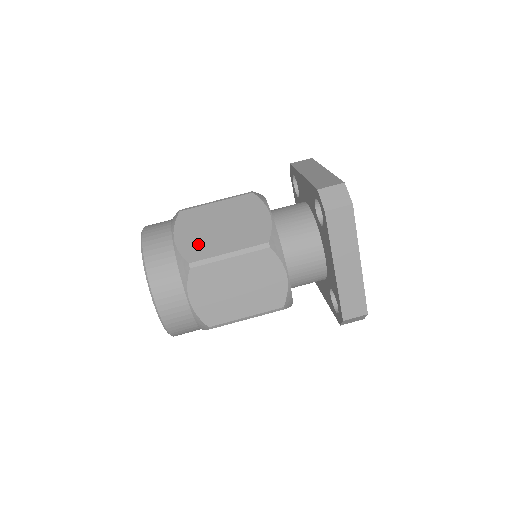
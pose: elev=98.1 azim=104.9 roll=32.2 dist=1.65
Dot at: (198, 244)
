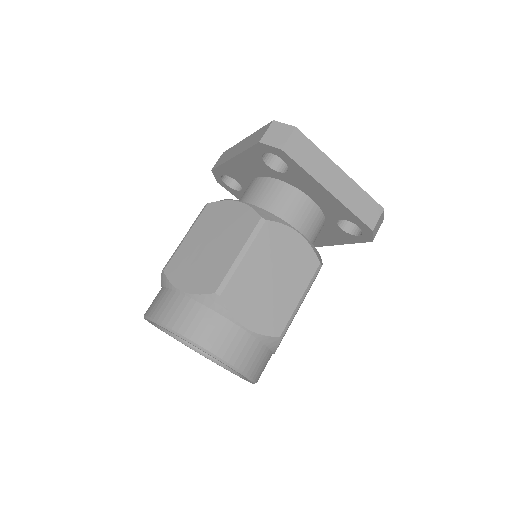
Dot at: (206, 274)
